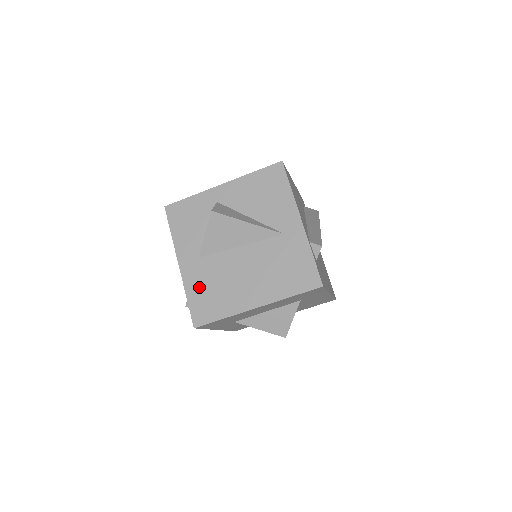
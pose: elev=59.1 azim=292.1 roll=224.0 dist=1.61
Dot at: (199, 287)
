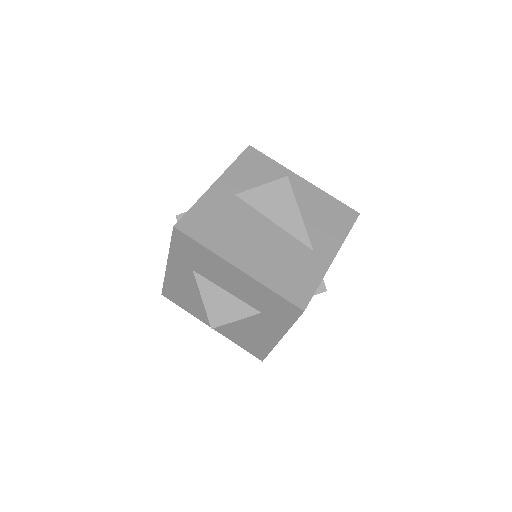
Dot at: (212, 209)
